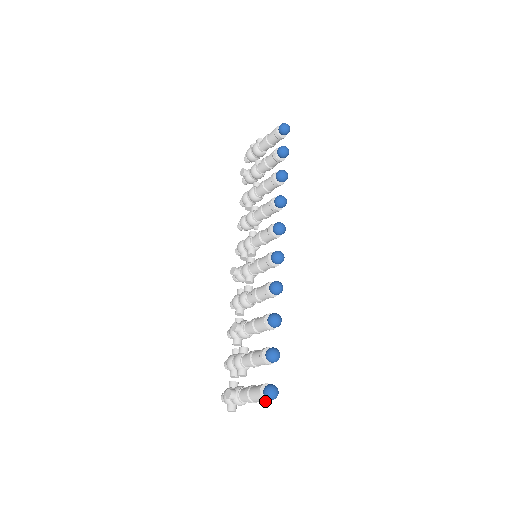
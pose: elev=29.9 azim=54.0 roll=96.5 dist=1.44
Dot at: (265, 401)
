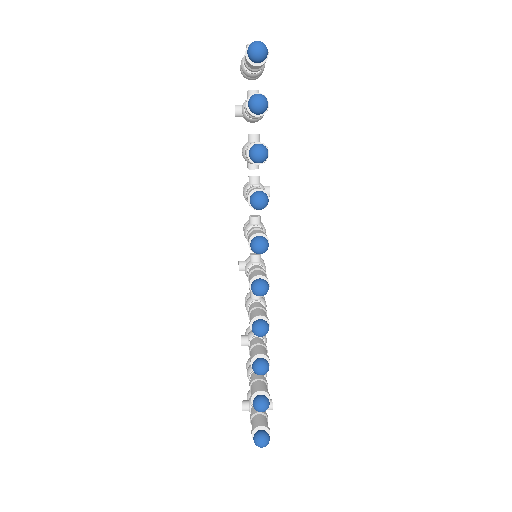
Dot at: occluded
